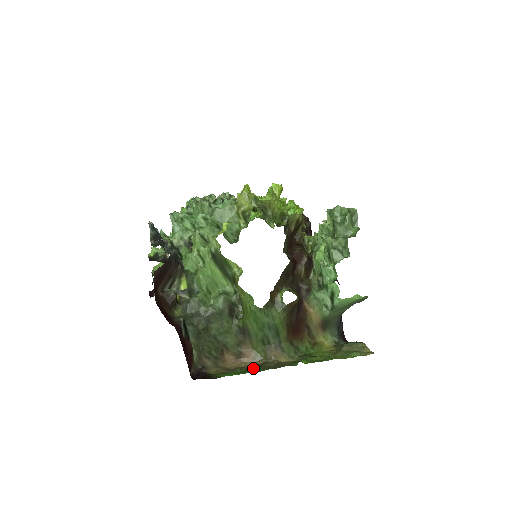
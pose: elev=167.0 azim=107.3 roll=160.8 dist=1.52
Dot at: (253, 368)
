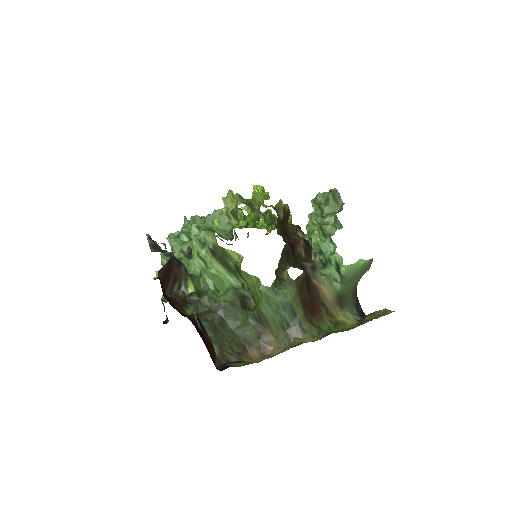
Dot at: occluded
